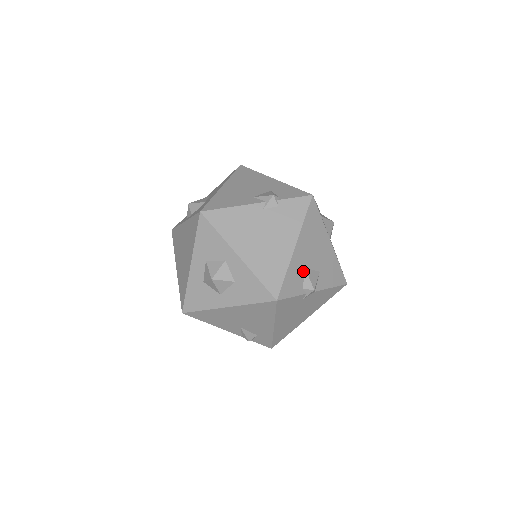
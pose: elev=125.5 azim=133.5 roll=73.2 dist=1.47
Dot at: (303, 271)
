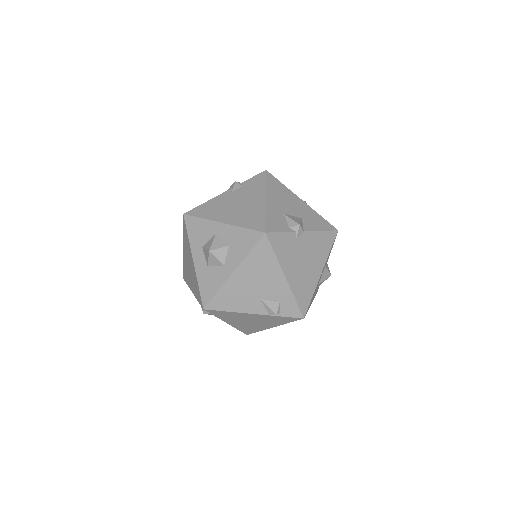
Dot at: (283, 216)
